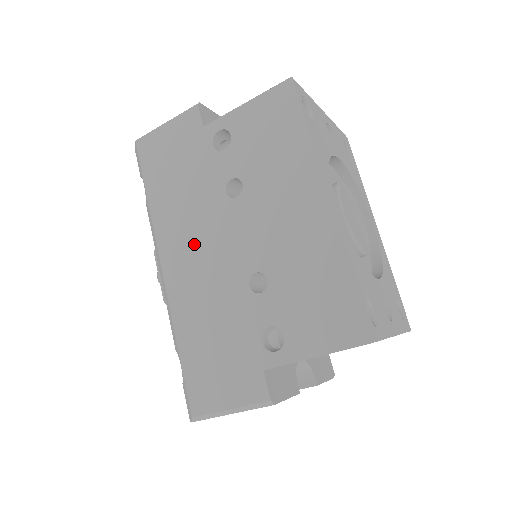
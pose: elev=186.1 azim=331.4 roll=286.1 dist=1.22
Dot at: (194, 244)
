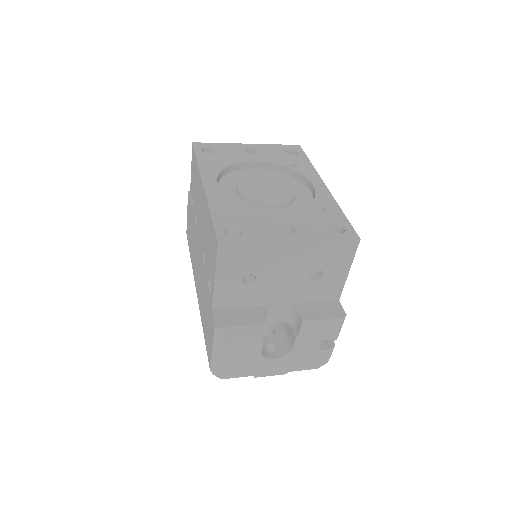
Dot at: occluded
